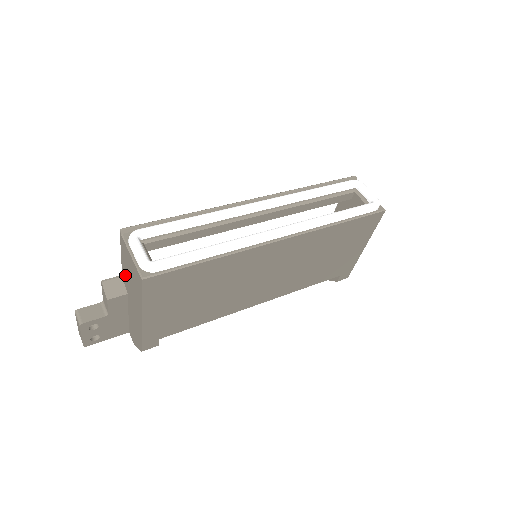
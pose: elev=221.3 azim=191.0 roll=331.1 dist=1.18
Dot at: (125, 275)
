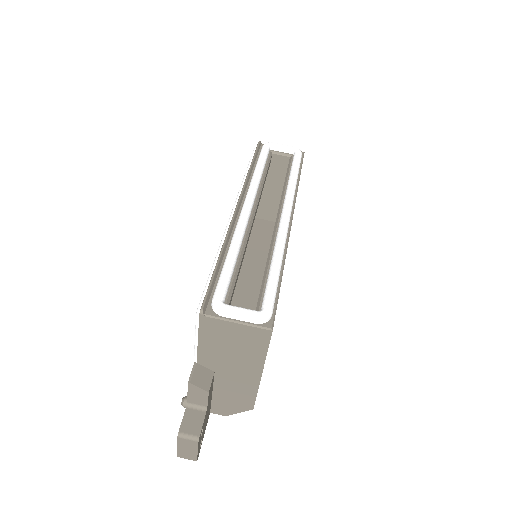
Dot at: (210, 355)
